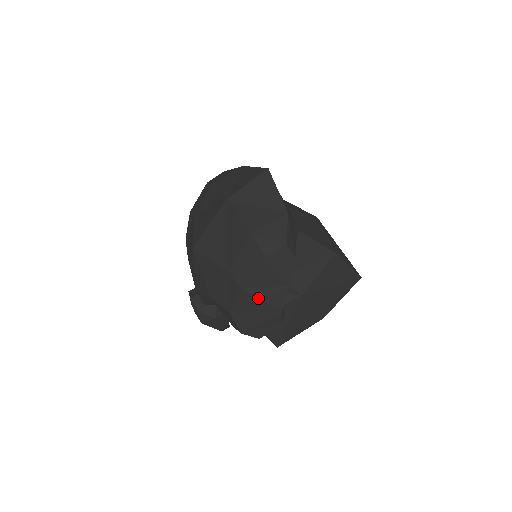
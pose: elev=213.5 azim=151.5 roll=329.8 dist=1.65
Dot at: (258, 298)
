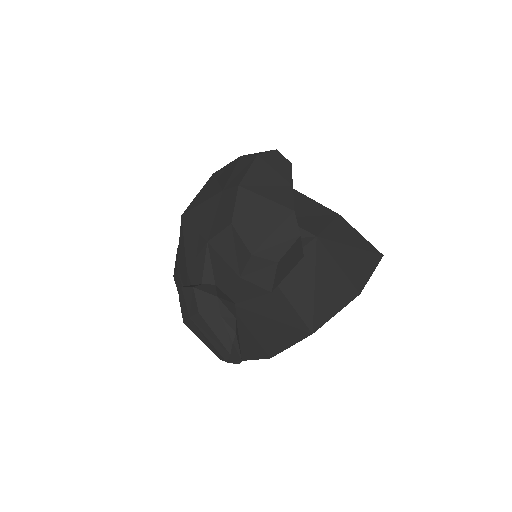
Dot at: (261, 196)
